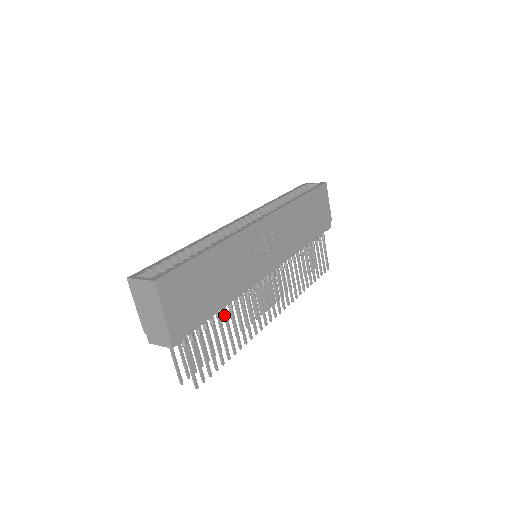
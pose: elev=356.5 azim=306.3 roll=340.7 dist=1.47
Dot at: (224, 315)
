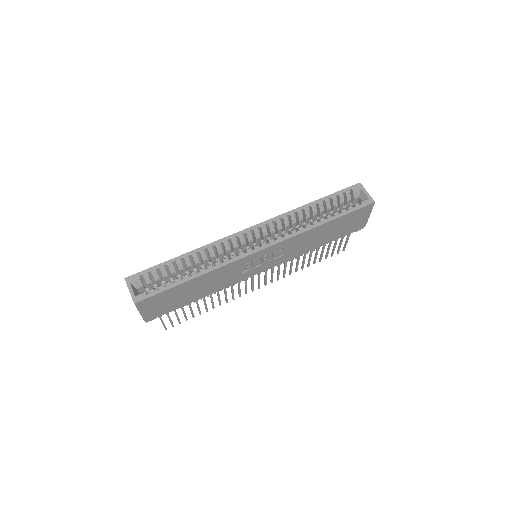
Dot at: occluded
